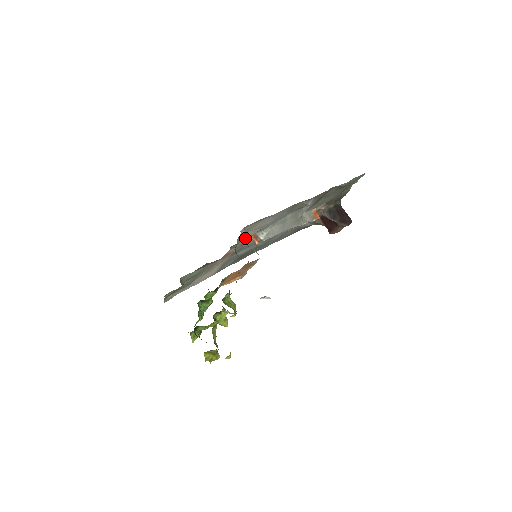
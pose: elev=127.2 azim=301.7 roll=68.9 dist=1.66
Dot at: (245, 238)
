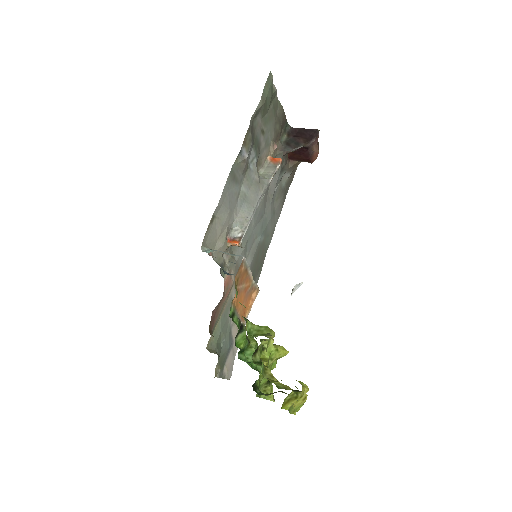
Dot at: occluded
